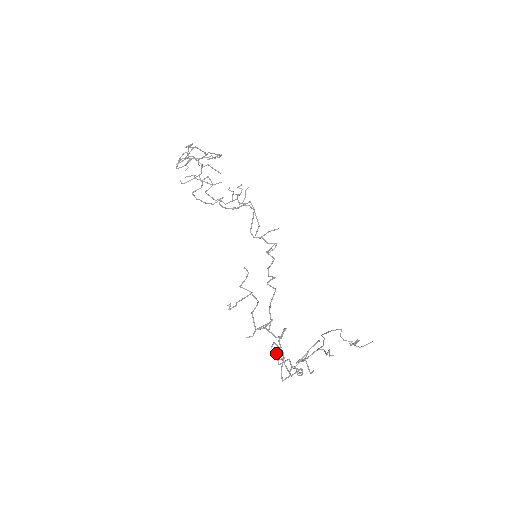
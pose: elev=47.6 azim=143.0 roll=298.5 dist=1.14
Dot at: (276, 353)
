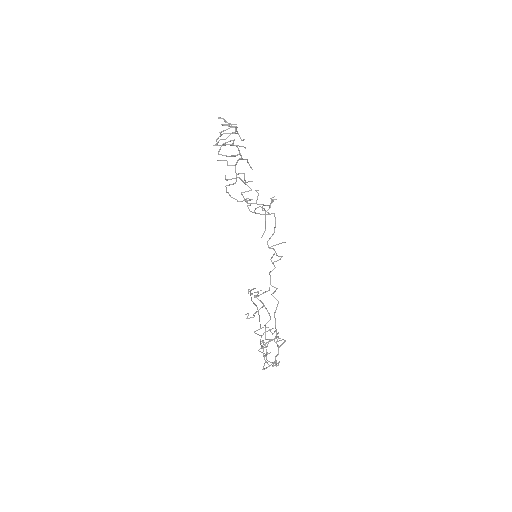
Dot at: (275, 358)
